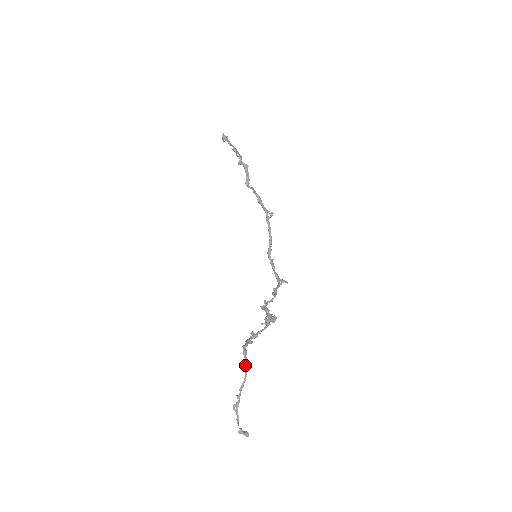
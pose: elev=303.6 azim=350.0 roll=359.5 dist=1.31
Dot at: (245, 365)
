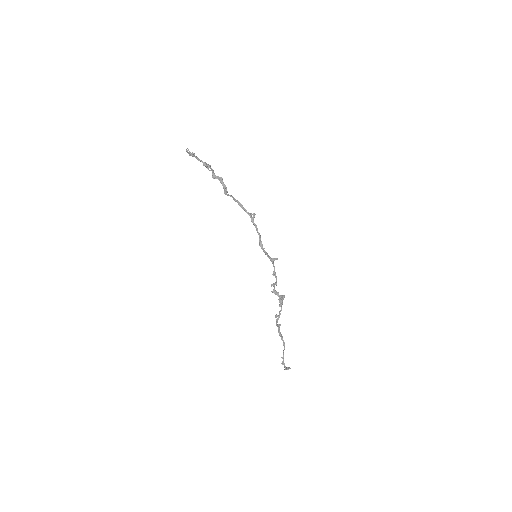
Dot at: occluded
